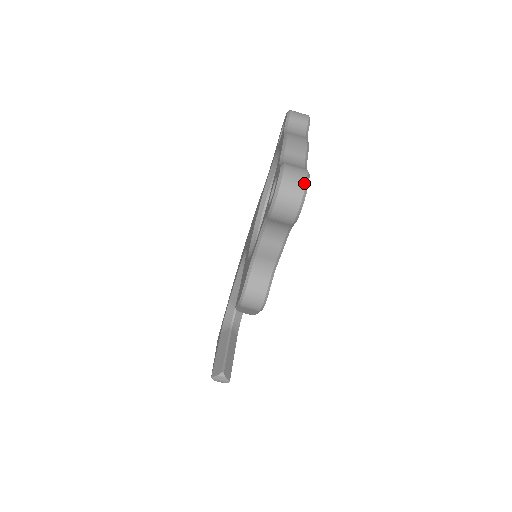
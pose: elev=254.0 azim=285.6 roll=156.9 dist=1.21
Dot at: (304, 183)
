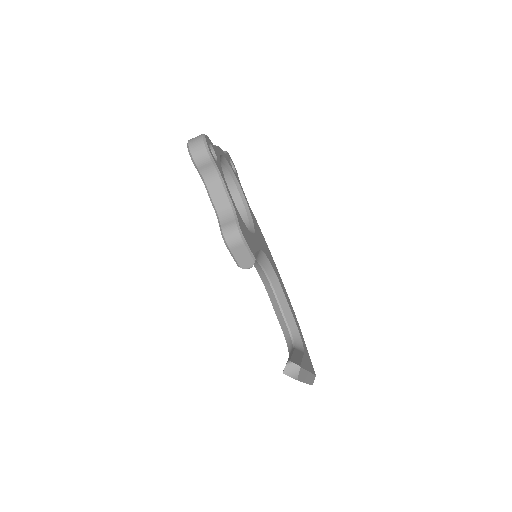
Dot at: (201, 135)
